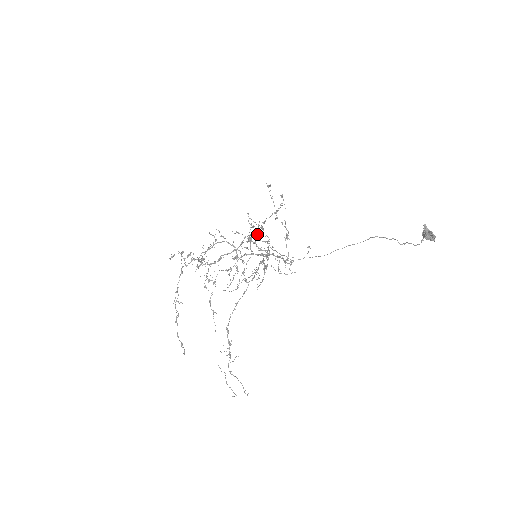
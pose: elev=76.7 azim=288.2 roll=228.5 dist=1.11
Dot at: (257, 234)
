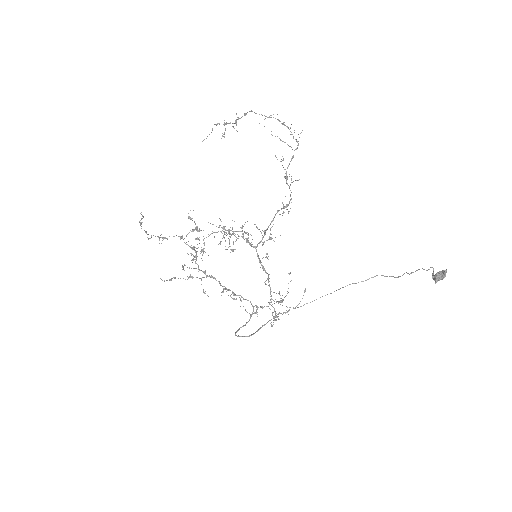
Dot at: occluded
